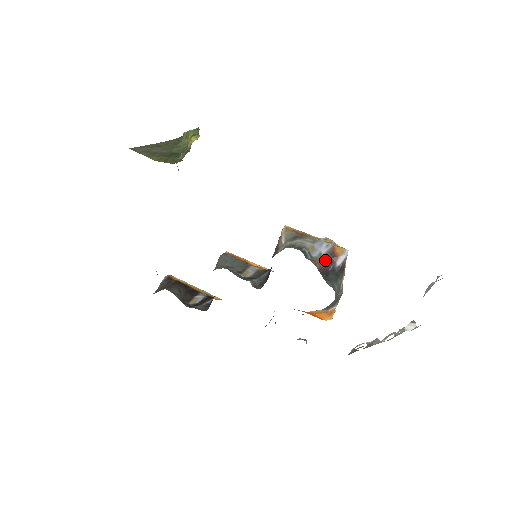
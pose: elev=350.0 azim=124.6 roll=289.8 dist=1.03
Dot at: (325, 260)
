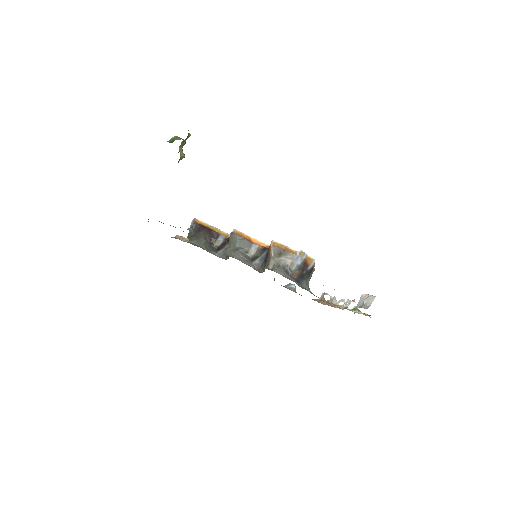
Dot at: (301, 268)
